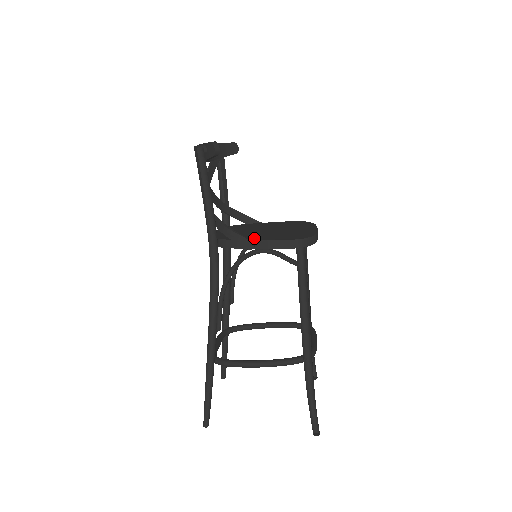
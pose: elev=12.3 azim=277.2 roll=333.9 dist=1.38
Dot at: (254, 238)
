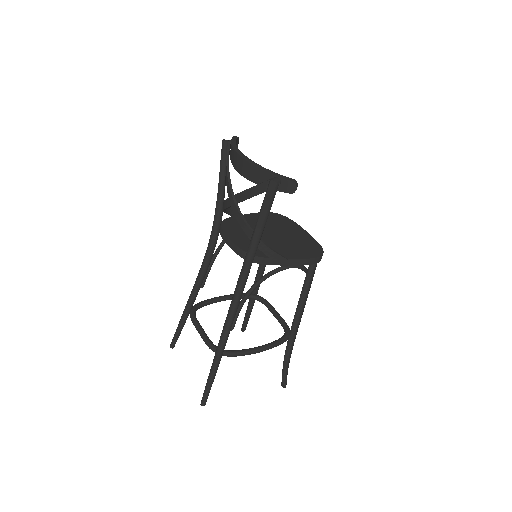
Dot at: (285, 254)
